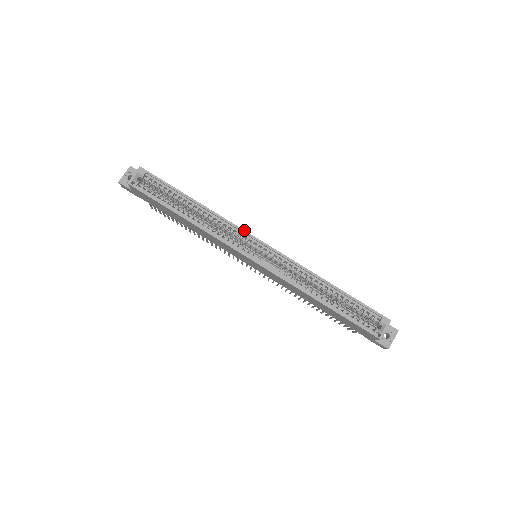
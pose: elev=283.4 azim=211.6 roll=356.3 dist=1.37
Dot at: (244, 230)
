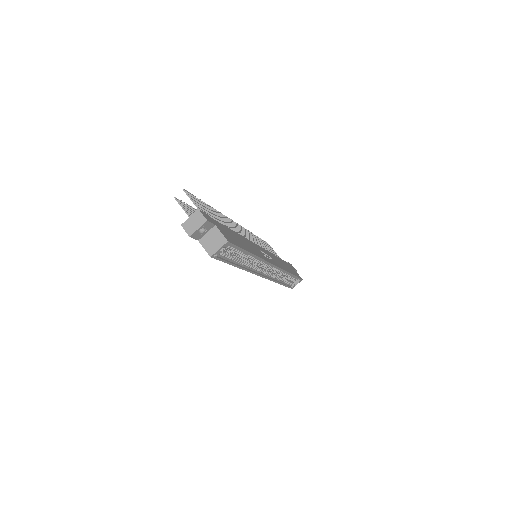
Dot at: (269, 263)
